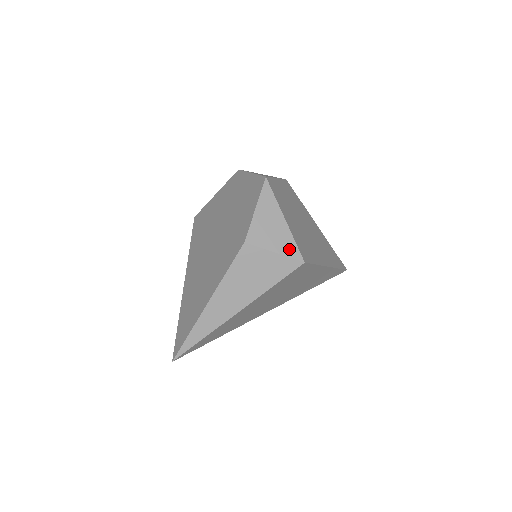
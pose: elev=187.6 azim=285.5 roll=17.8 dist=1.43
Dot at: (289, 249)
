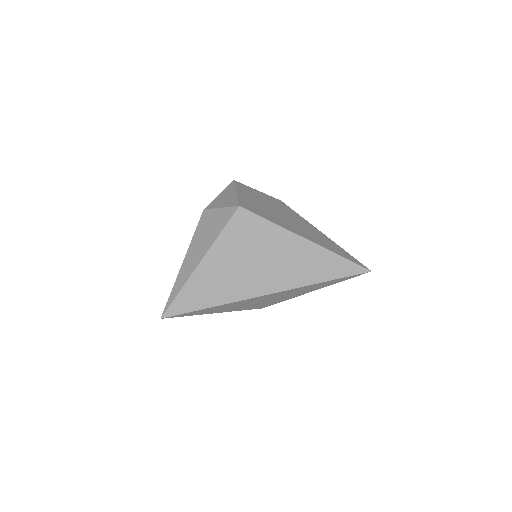
Dot at: (232, 203)
